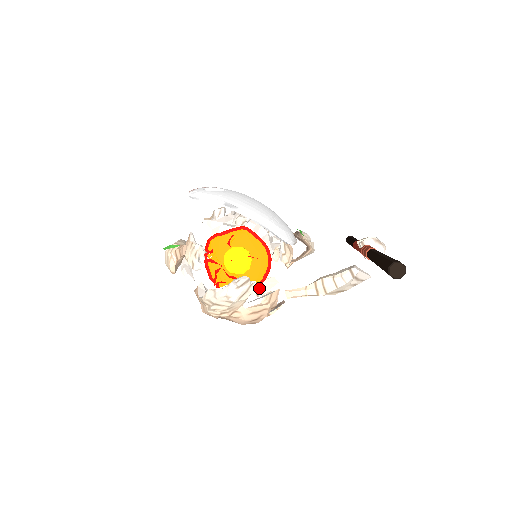
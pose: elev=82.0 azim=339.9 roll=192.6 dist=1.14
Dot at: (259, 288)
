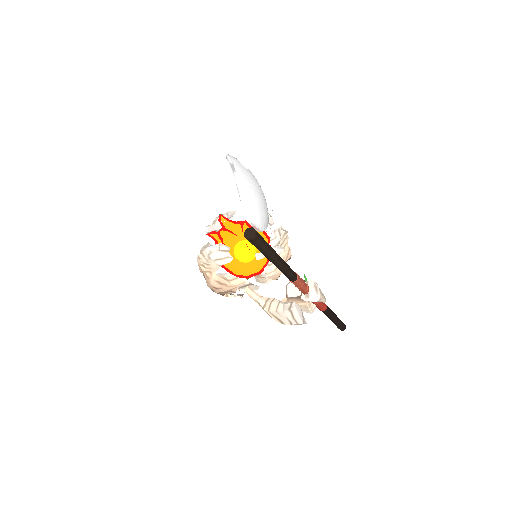
Dot at: (245, 286)
